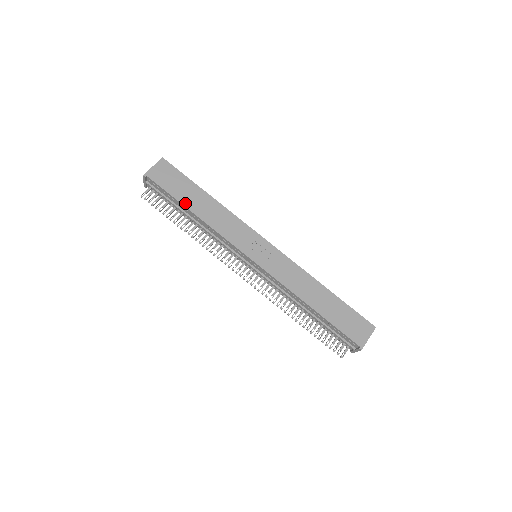
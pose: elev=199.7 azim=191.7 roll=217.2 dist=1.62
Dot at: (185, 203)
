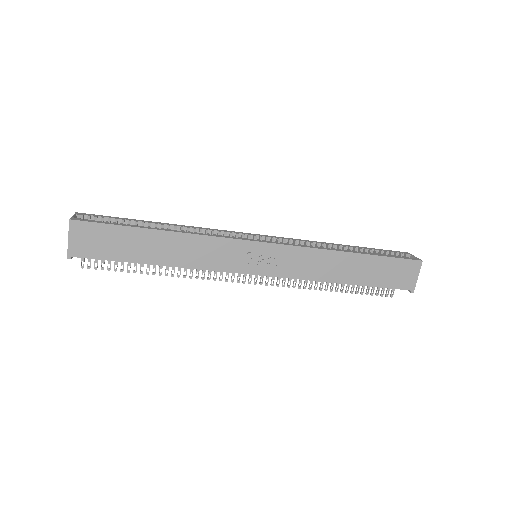
Dot at: (141, 260)
